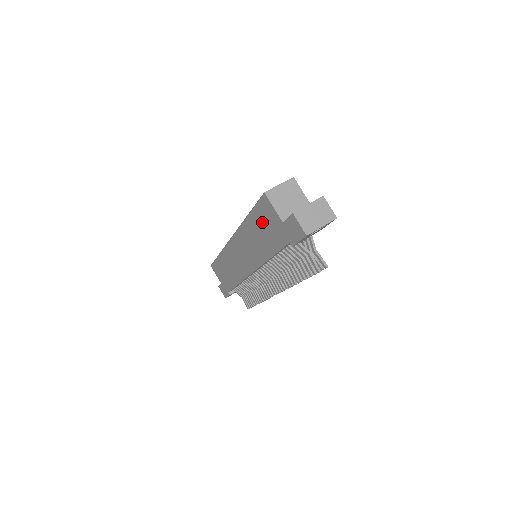
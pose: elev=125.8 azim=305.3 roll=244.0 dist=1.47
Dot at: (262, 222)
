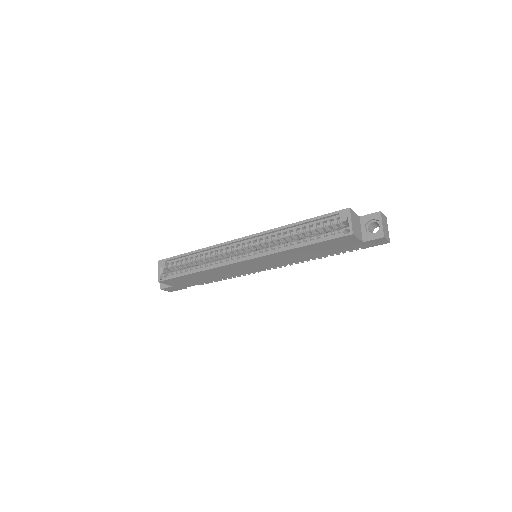
Dot at: (327, 246)
